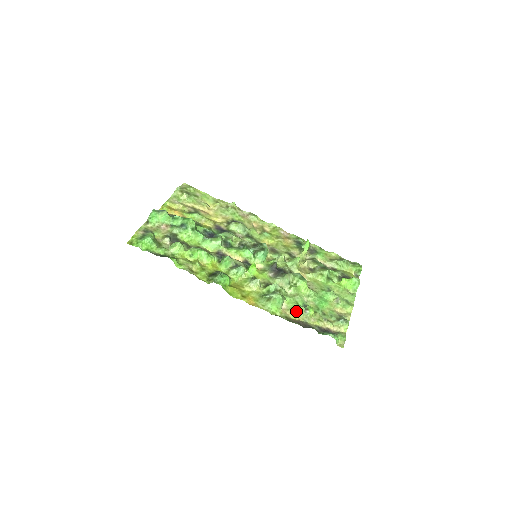
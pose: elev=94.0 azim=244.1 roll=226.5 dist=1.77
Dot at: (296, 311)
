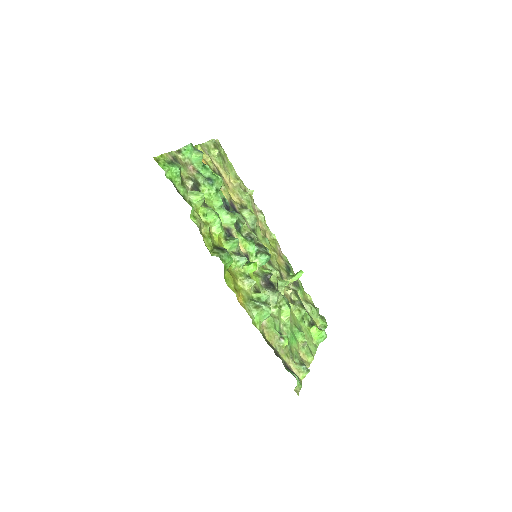
Dot at: (272, 334)
